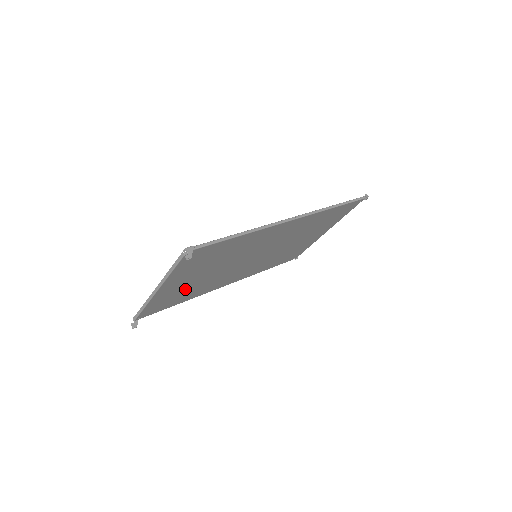
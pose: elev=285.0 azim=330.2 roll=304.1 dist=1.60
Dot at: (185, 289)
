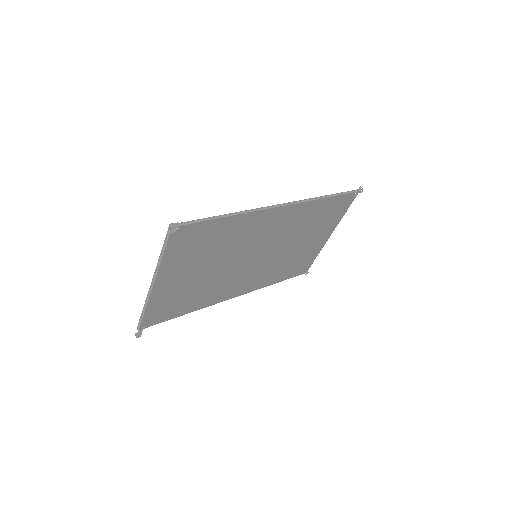
Dot at: (186, 291)
